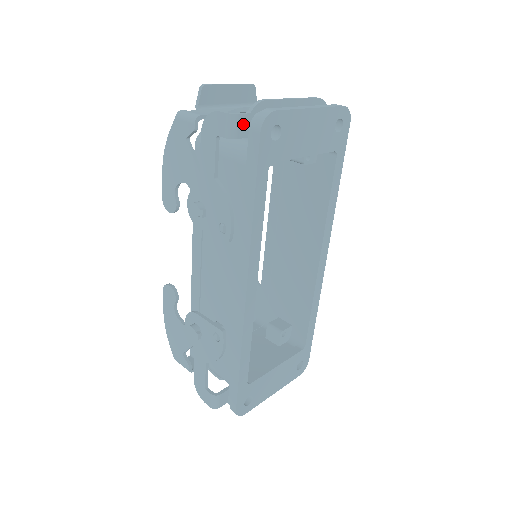
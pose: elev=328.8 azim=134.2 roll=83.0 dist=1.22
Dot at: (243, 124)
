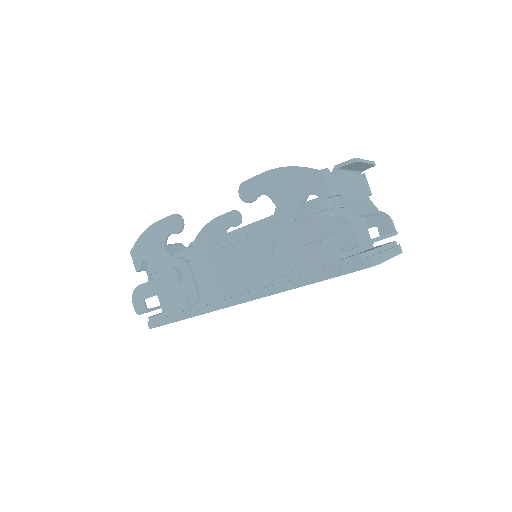
Dot at: occluded
